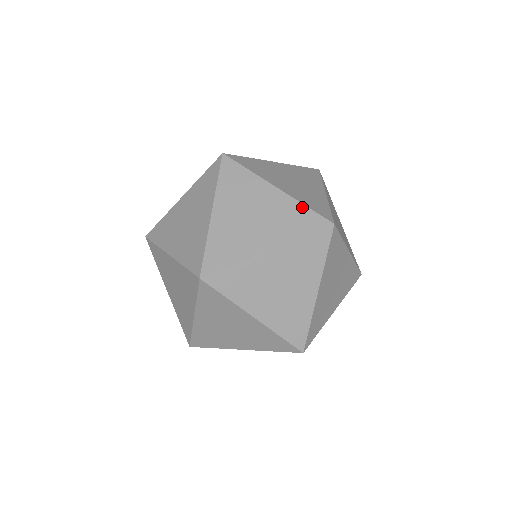
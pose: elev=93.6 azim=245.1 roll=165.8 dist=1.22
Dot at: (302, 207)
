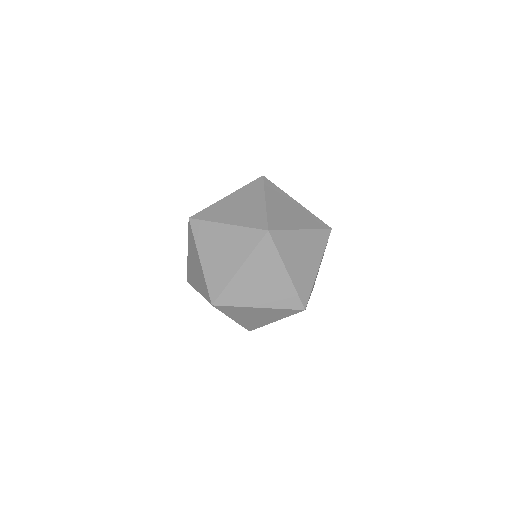
Dot at: (294, 292)
